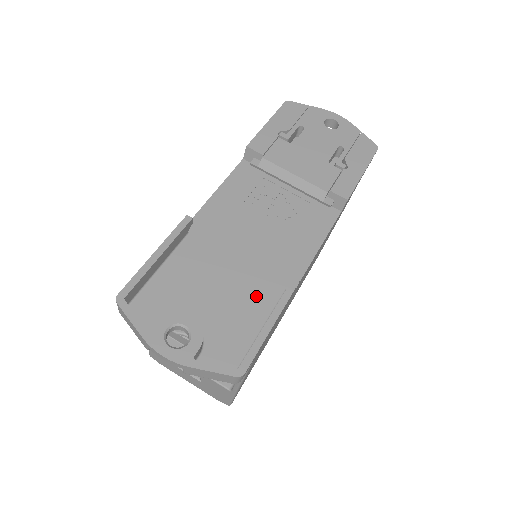
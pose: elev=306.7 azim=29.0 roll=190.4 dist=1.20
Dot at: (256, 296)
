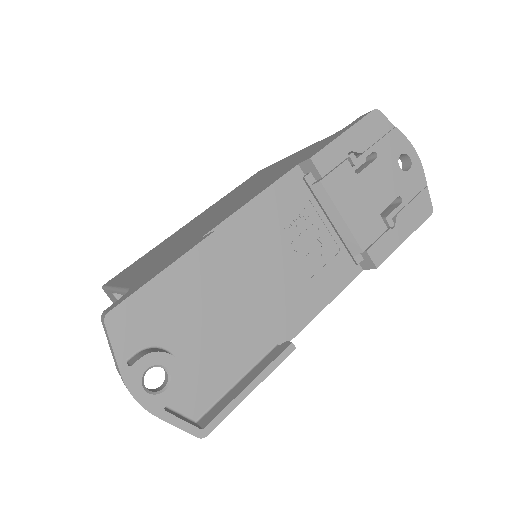
Dot at: (246, 343)
